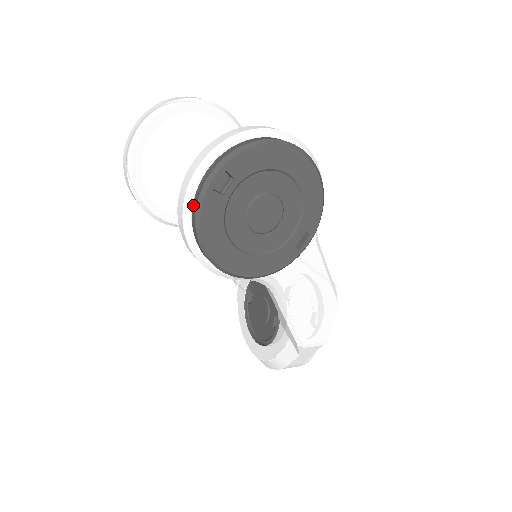
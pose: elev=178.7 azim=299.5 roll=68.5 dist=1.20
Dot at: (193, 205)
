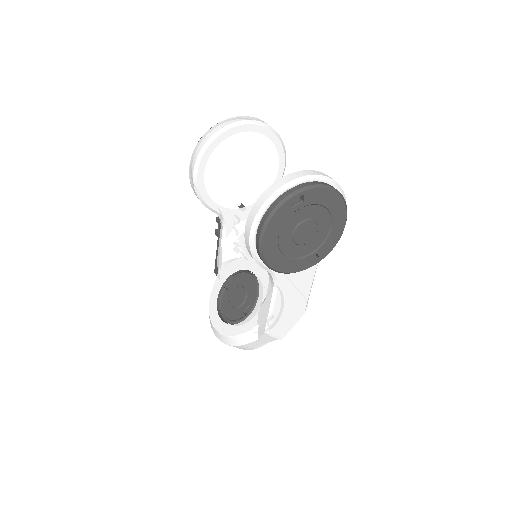
Dot at: (271, 205)
